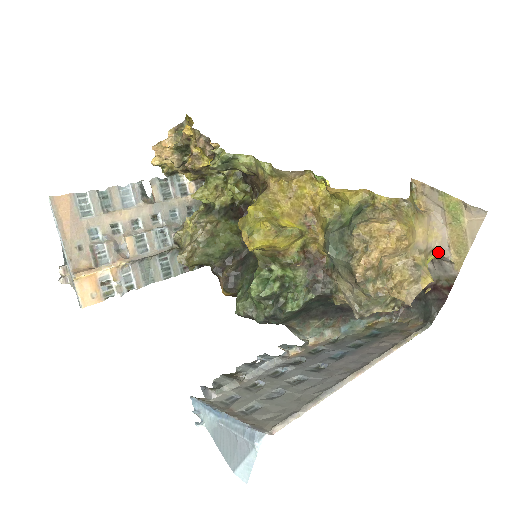
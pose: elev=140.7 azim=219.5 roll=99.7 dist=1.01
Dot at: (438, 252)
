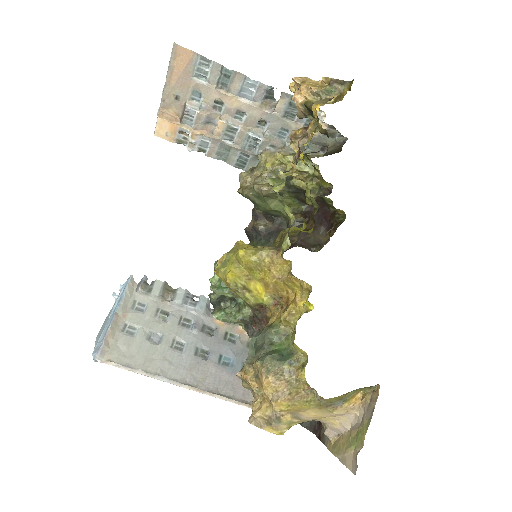
Dot at: (326, 427)
